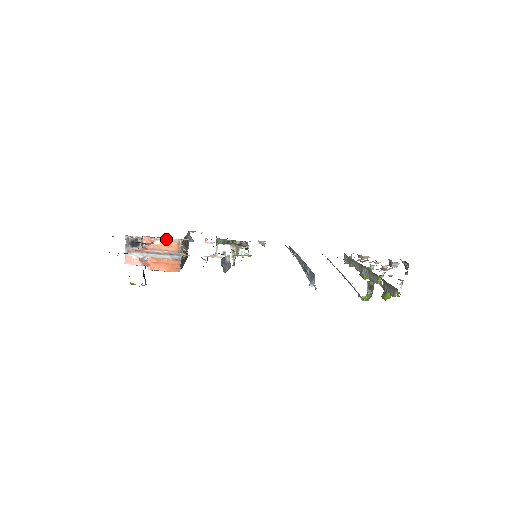
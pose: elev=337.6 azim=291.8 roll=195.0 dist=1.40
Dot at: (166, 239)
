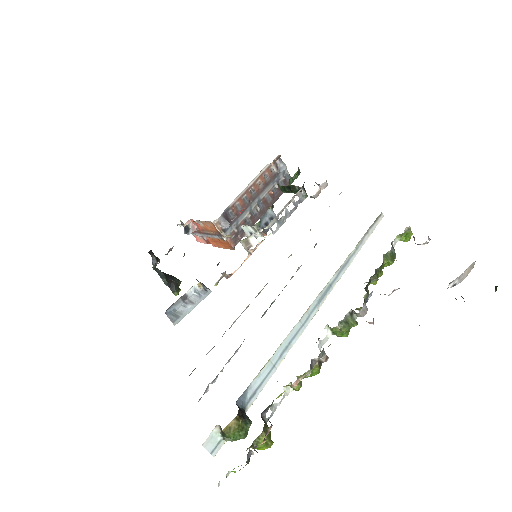
Dot at: (204, 221)
